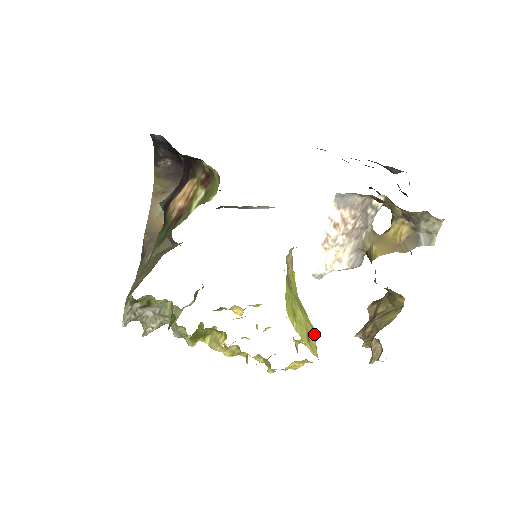
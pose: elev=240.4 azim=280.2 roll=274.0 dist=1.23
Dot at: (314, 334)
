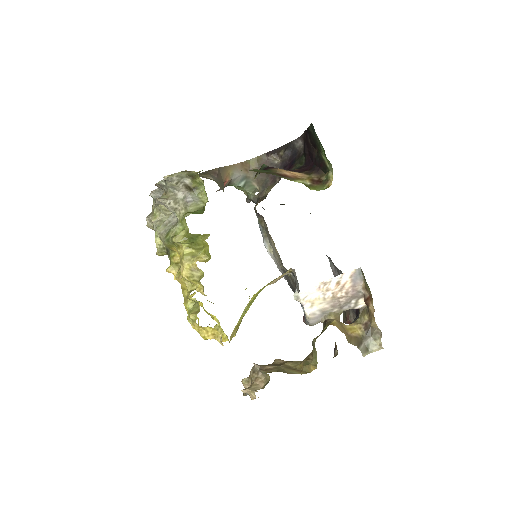
Dot at: (236, 332)
